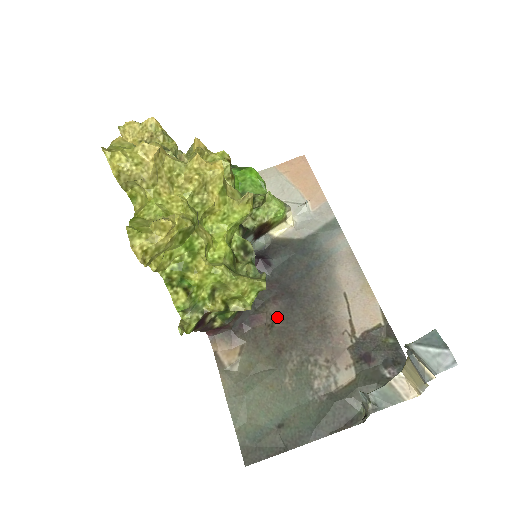
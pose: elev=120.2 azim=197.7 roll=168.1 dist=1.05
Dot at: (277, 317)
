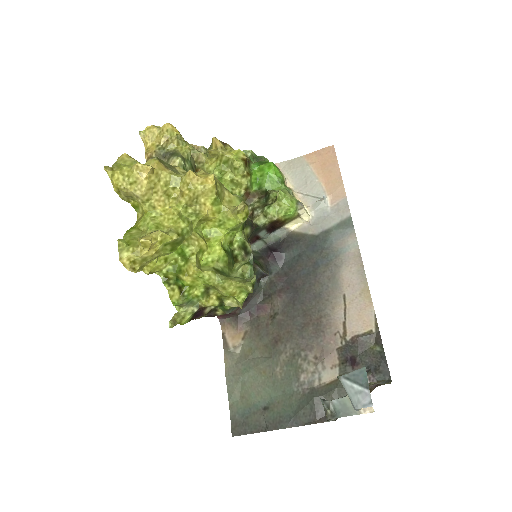
Dot at: (279, 310)
